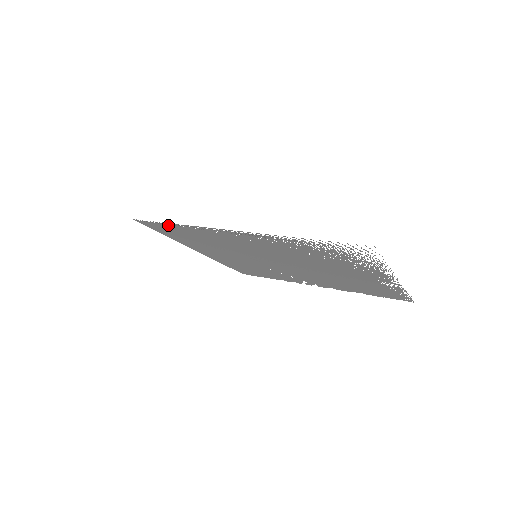
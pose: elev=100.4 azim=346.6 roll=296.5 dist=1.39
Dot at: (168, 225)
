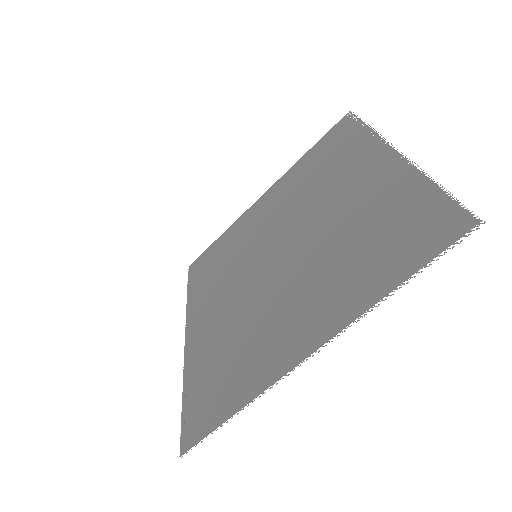
Dot at: (193, 281)
